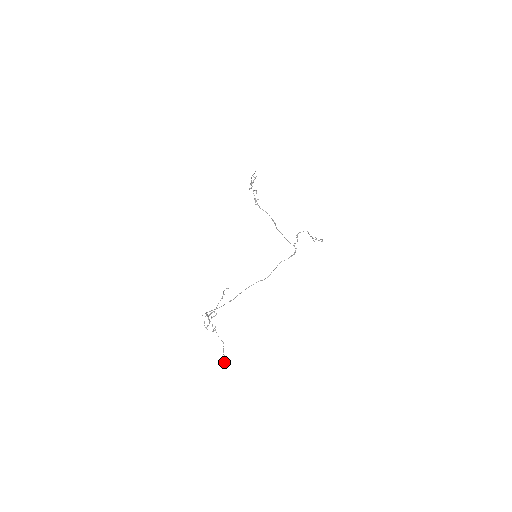
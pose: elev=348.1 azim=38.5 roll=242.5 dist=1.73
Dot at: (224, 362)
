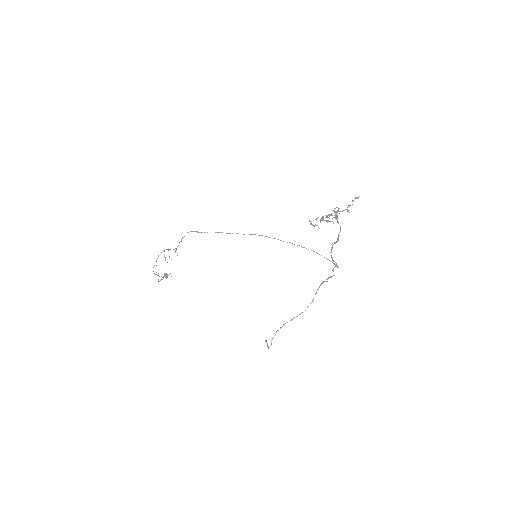
Dot at: (165, 274)
